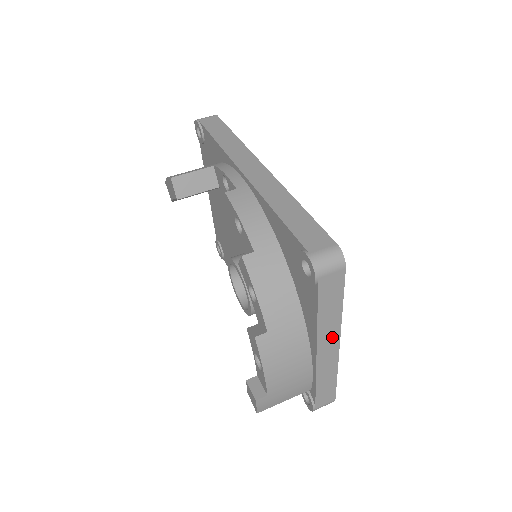
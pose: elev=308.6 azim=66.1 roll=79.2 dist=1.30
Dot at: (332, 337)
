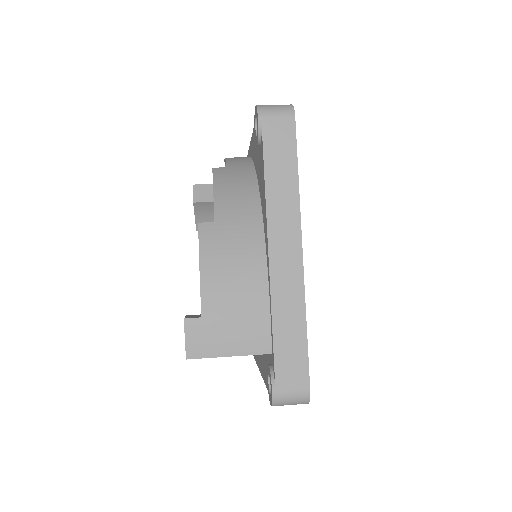
Dot at: (289, 231)
